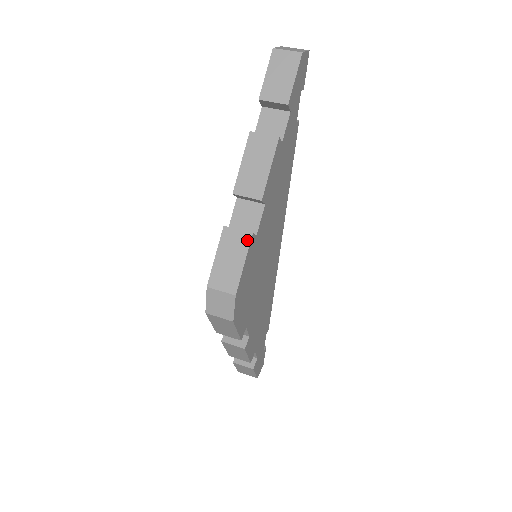
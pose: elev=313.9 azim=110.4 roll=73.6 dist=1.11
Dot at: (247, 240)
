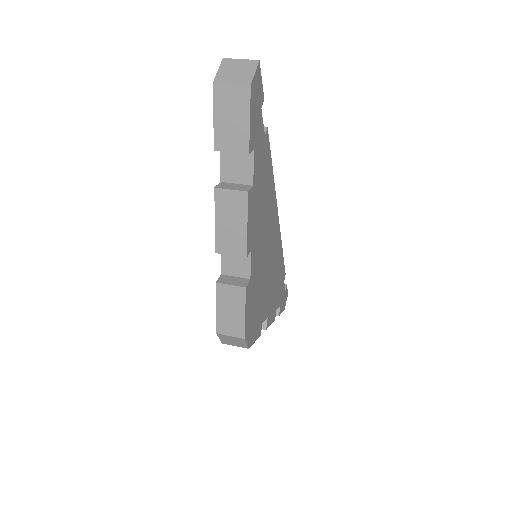
Dot at: (242, 294)
